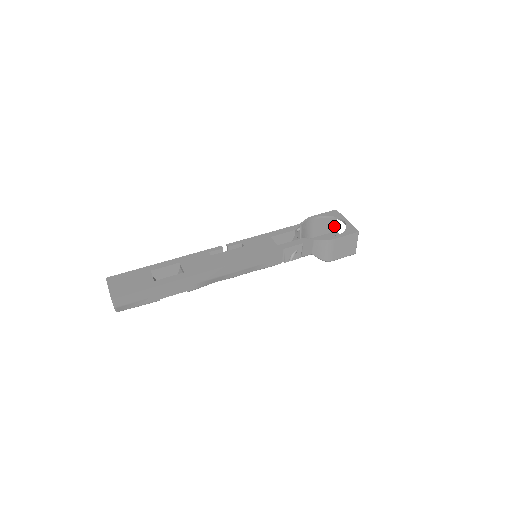
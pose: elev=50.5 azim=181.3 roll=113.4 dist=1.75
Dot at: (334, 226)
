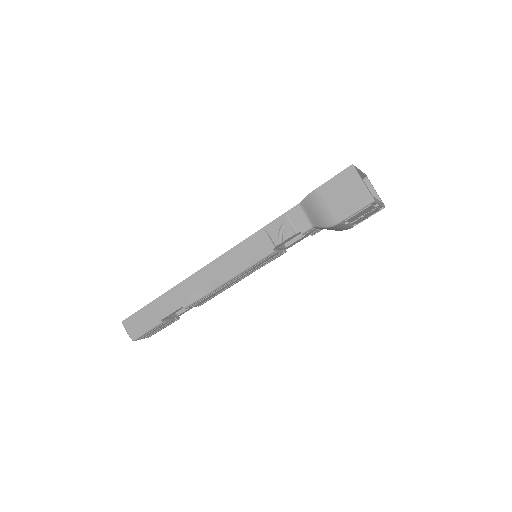
Dot at: occluded
